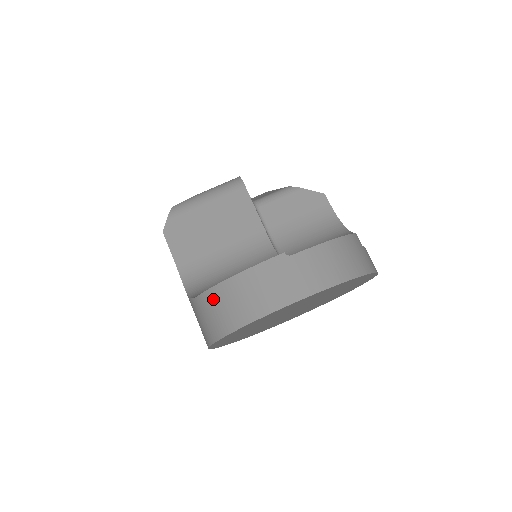
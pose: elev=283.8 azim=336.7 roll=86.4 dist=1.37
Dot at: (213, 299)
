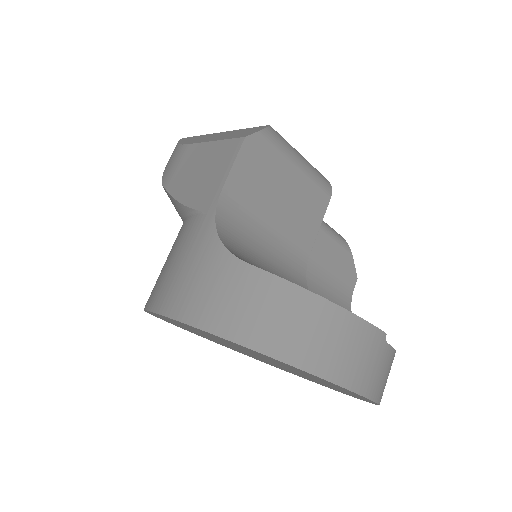
Dot at: (284, 297)
